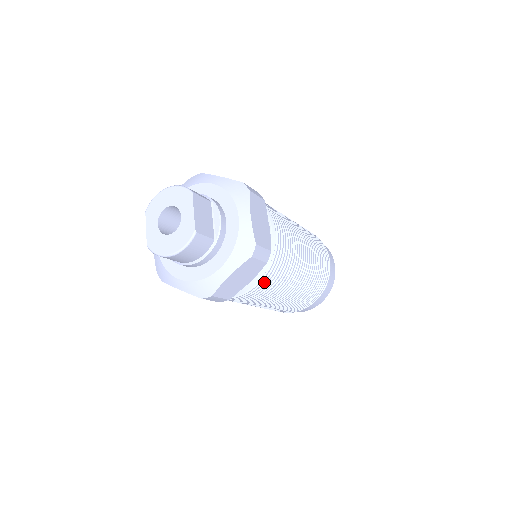
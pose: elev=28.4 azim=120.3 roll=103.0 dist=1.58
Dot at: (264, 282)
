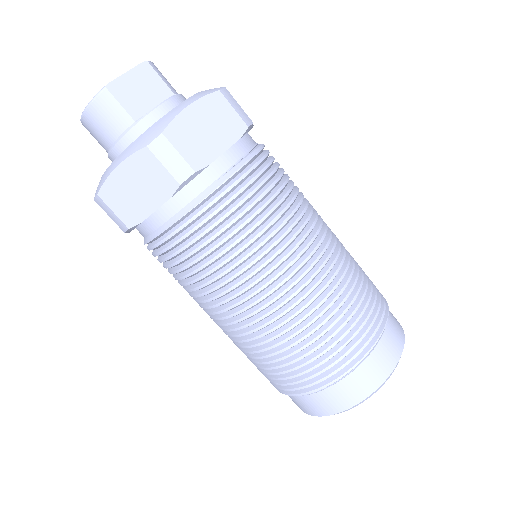
Dot at: (187, 235)
